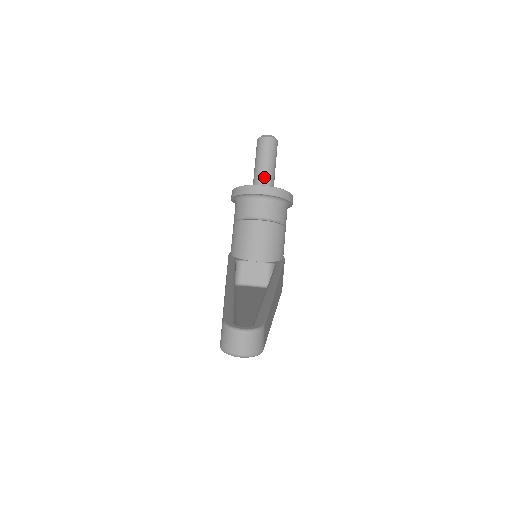
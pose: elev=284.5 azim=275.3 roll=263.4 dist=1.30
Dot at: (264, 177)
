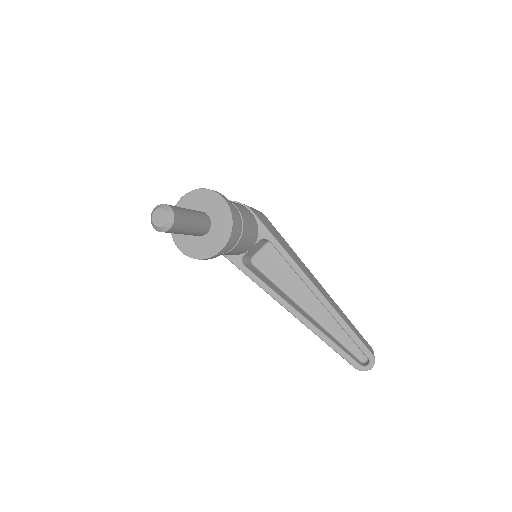
Dot at: (199, 232)
